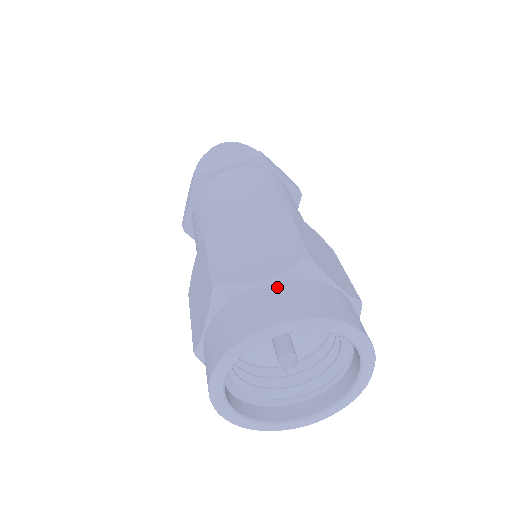
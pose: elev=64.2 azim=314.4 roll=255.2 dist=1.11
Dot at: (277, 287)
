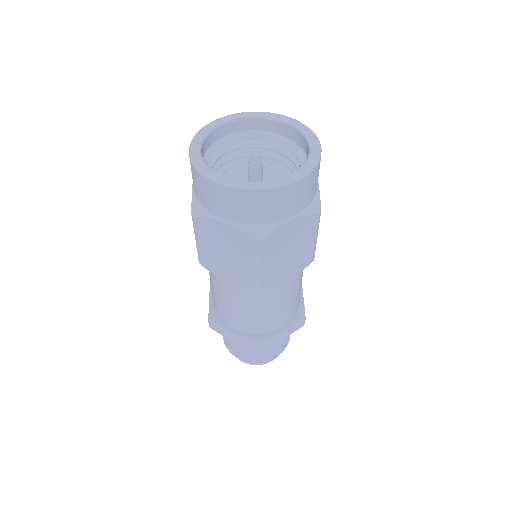
Dot at: occluded
